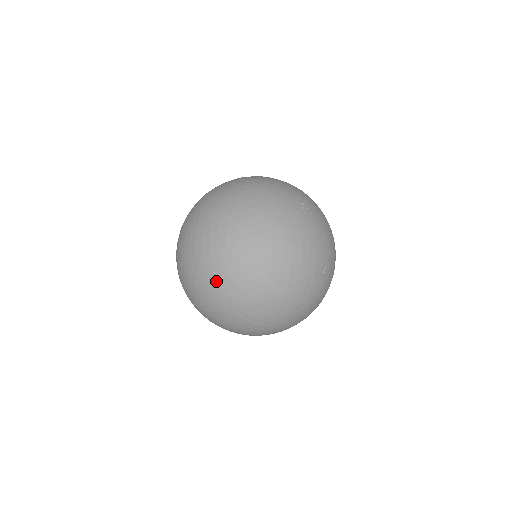
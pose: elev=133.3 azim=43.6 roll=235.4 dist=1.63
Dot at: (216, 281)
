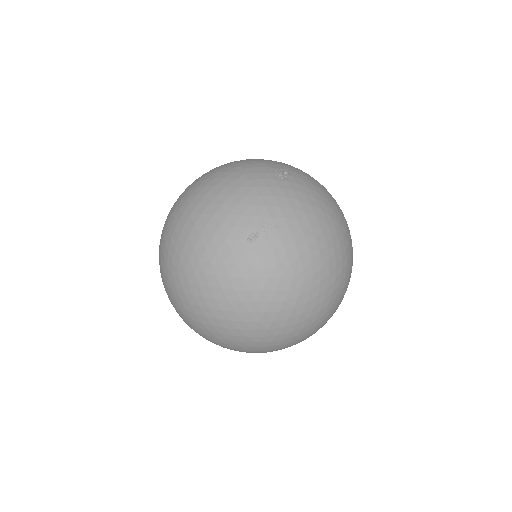
Dot at: occluded
